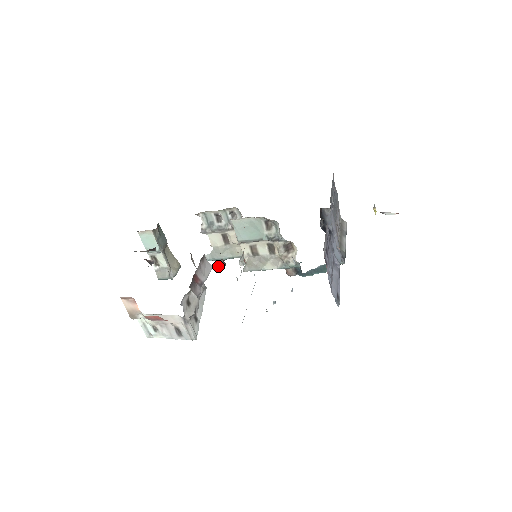
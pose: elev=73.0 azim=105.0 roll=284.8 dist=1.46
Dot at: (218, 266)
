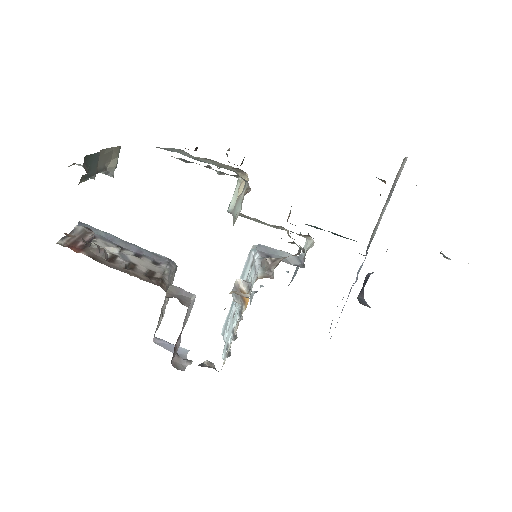
Dot at: (185, 148)
